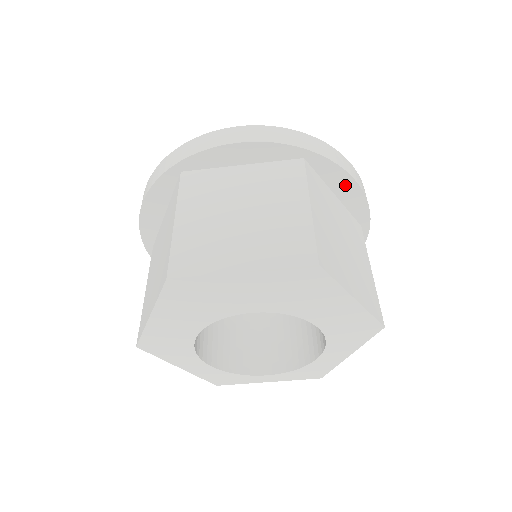
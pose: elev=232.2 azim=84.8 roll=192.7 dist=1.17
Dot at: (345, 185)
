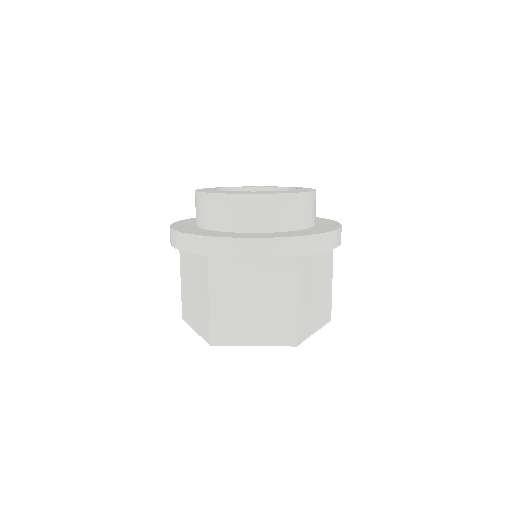
Dot at: occluded
